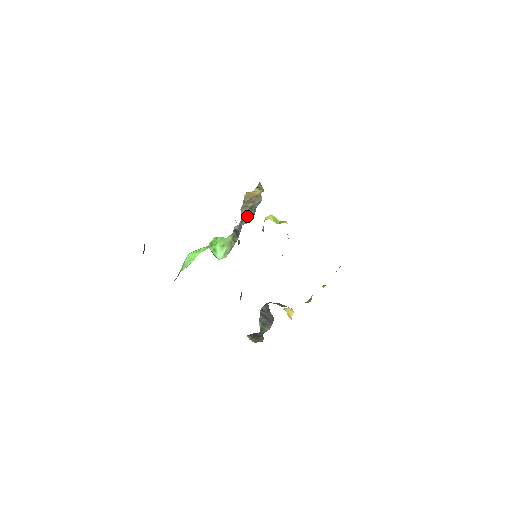
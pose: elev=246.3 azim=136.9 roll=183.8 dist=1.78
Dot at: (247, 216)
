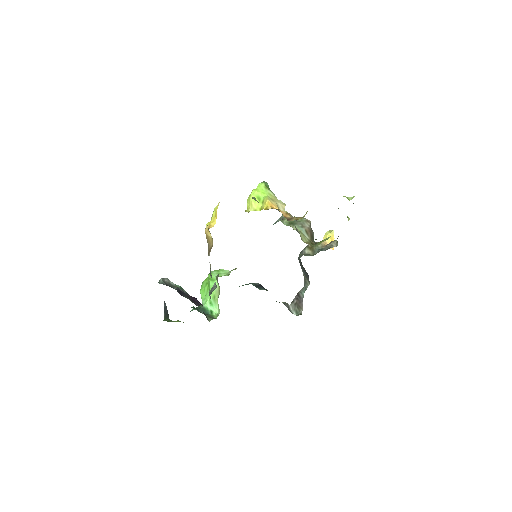
Dot at: occluded
